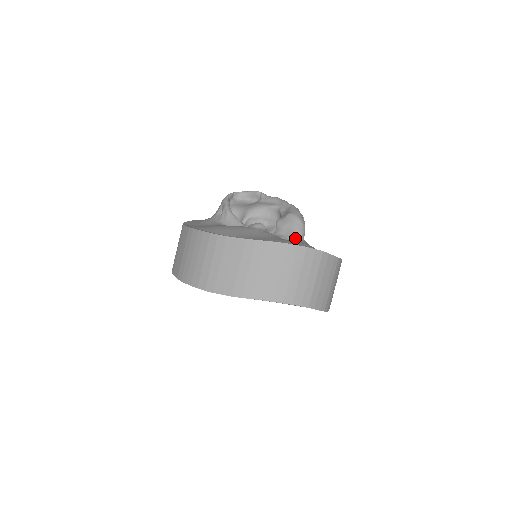
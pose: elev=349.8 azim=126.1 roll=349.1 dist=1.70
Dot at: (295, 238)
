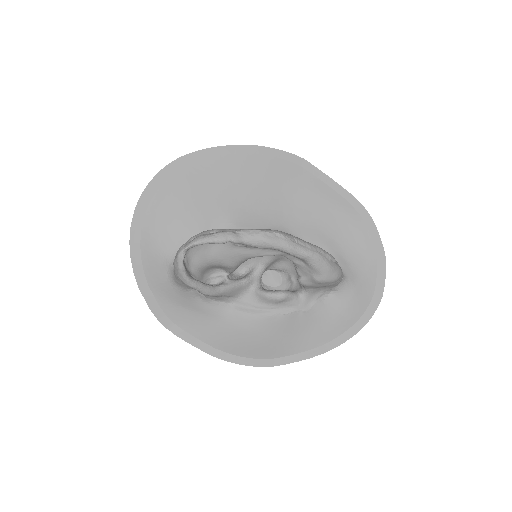
Dot at: (336, 288)
